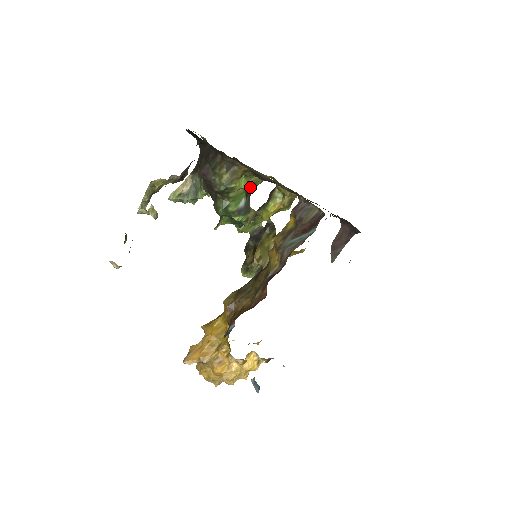
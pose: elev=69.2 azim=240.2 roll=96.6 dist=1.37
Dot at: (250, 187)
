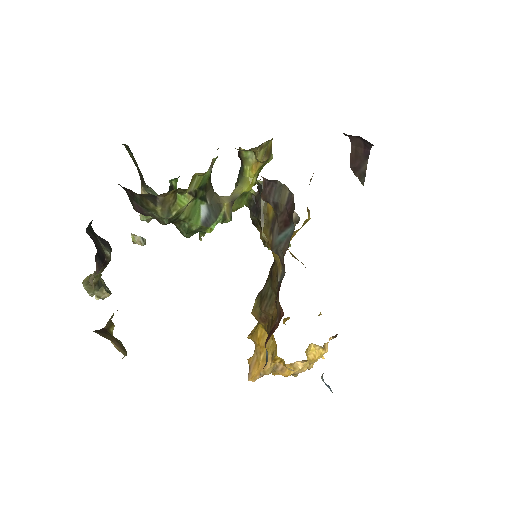
Dot at: (200, 189)
